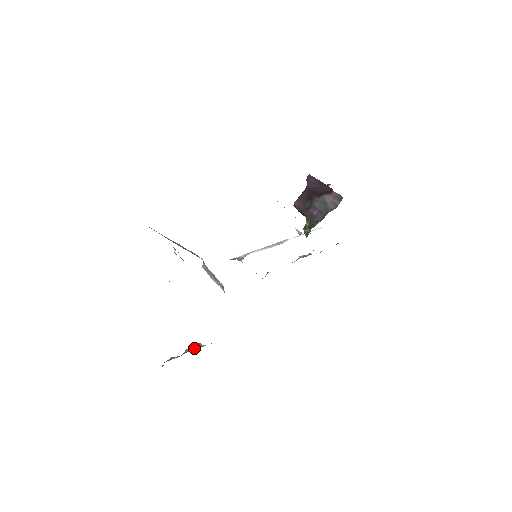
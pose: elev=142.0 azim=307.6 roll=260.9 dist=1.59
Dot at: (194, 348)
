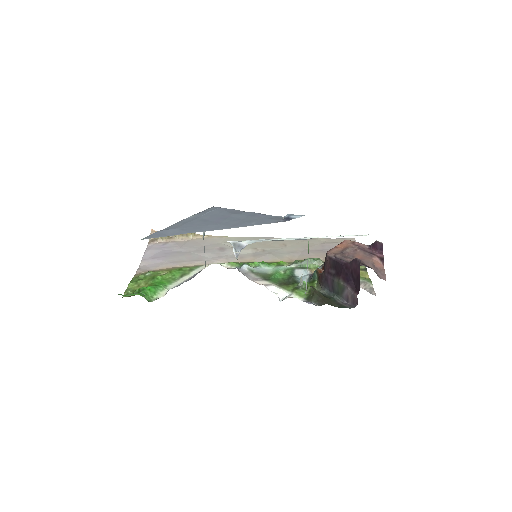
Dot at: (182, 234)
